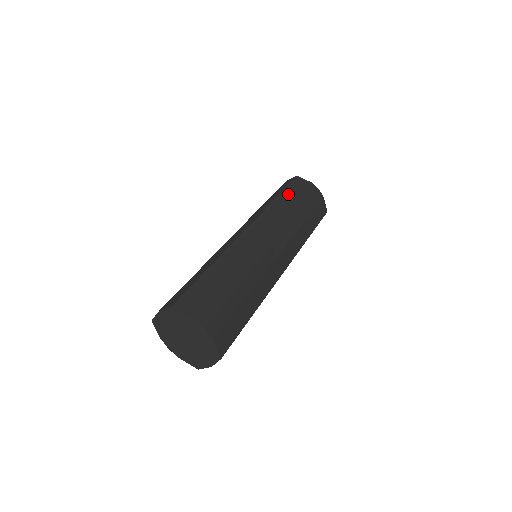
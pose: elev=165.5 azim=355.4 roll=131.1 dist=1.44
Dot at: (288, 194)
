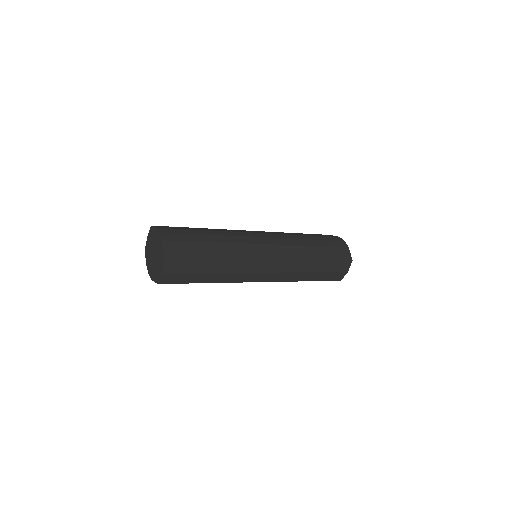
Dot at: (308, 234)
